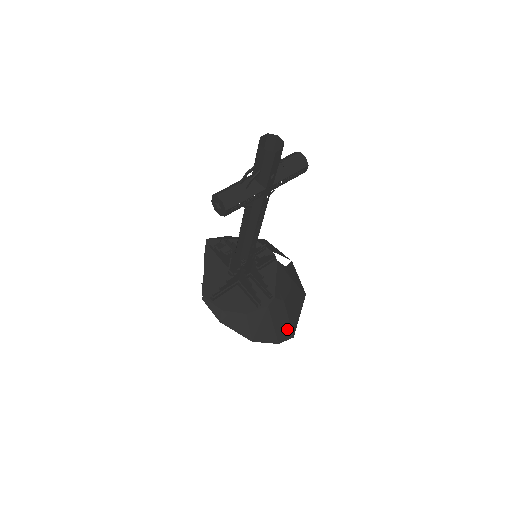
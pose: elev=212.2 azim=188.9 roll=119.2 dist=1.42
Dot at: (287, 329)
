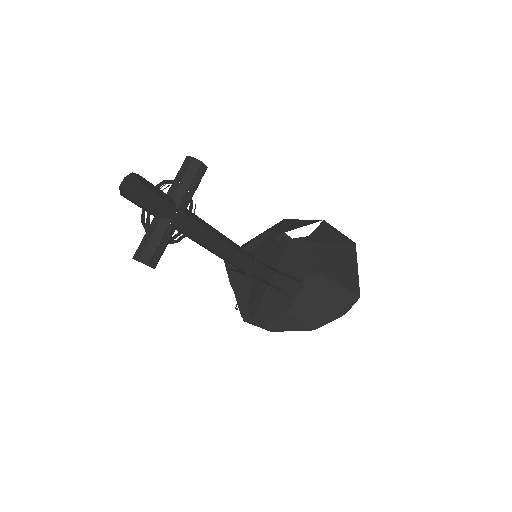
Dot at: (345, 295)
